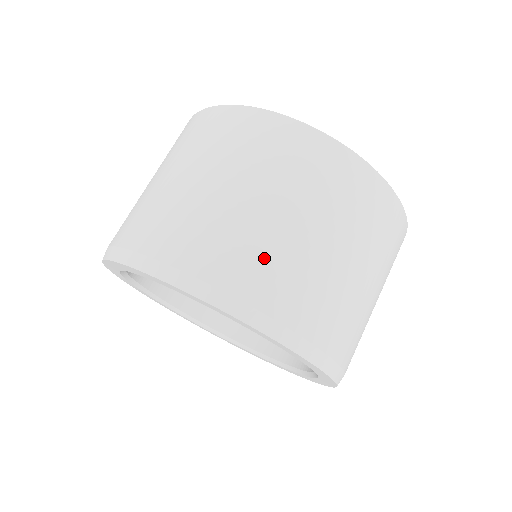
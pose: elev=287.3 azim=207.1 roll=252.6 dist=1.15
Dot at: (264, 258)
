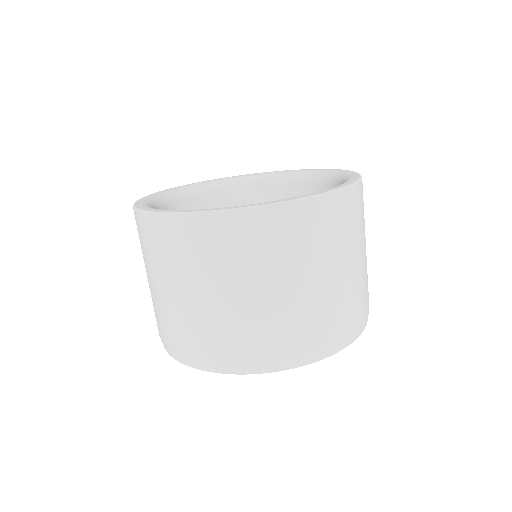
Dot at: (313, 318)
